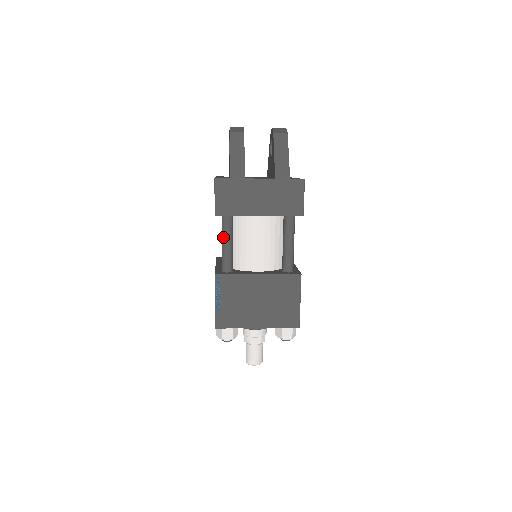
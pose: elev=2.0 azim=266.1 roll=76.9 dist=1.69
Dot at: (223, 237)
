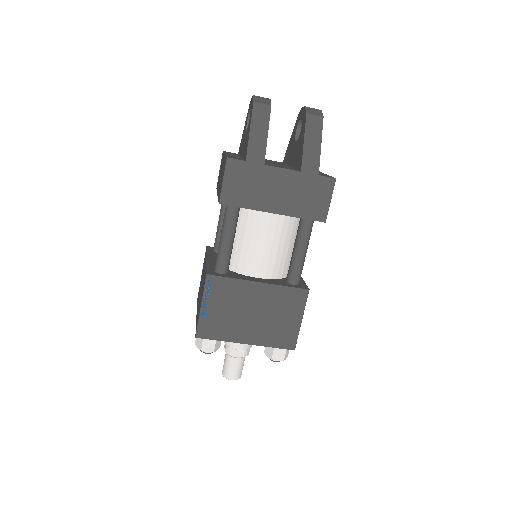
Dot at: (224, 231)
